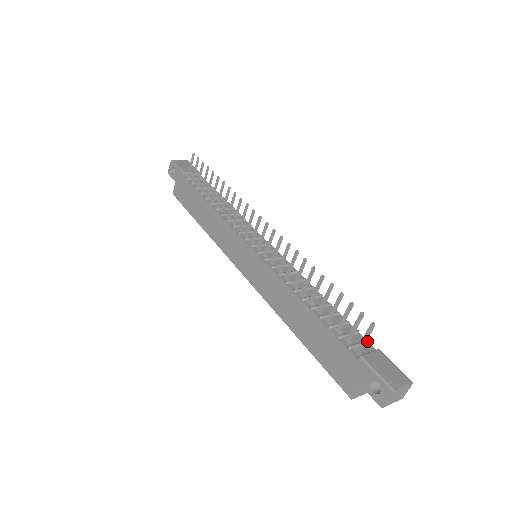
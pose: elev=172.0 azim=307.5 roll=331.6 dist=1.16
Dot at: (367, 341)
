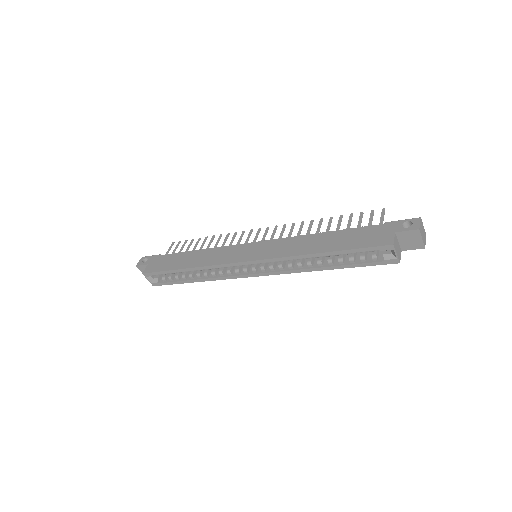
Dot at: occluded
